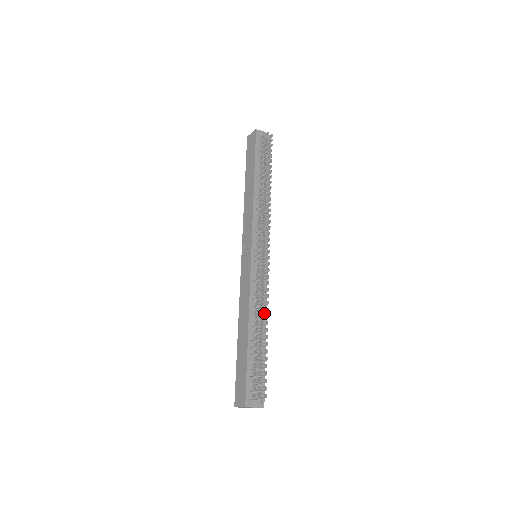
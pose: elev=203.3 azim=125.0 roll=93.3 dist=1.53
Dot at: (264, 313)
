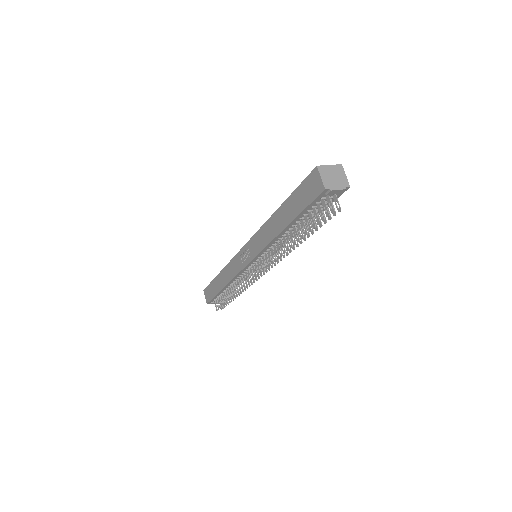
Dot at: occluded
